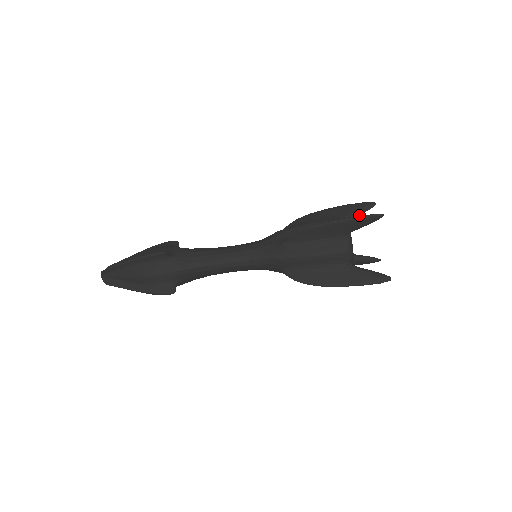
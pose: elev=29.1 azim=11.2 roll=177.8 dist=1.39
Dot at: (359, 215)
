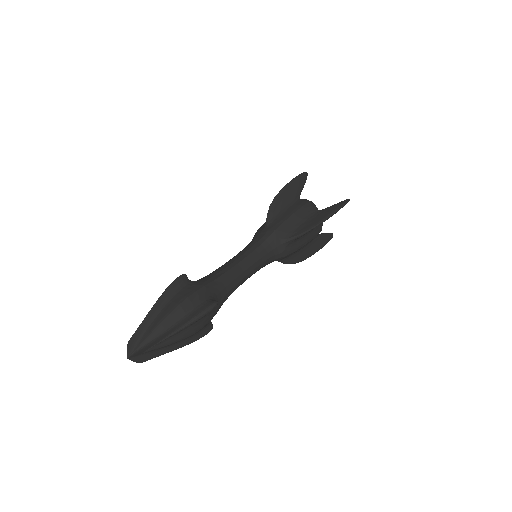
Dot at: occluded
